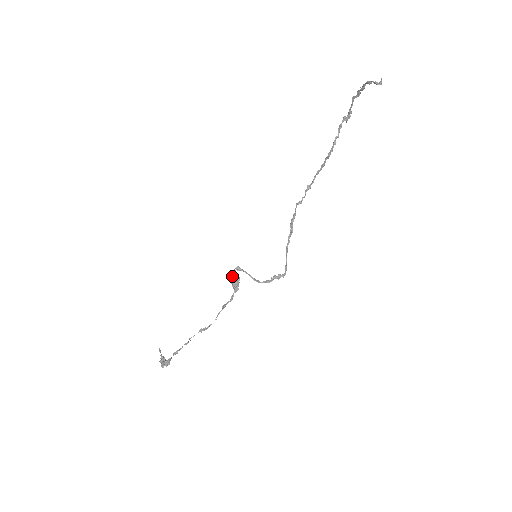
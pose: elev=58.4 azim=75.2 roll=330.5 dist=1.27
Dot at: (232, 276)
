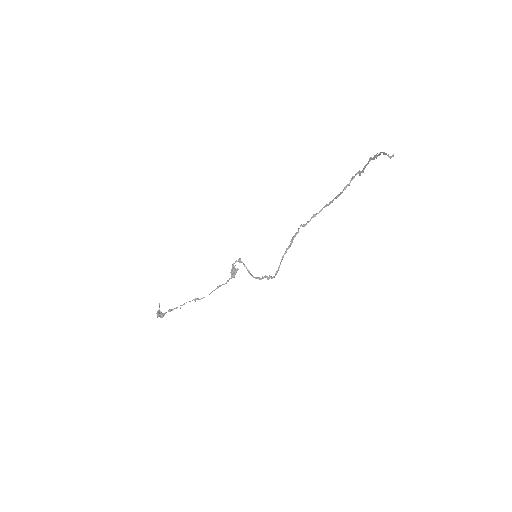
Dot at: (233, 265)
